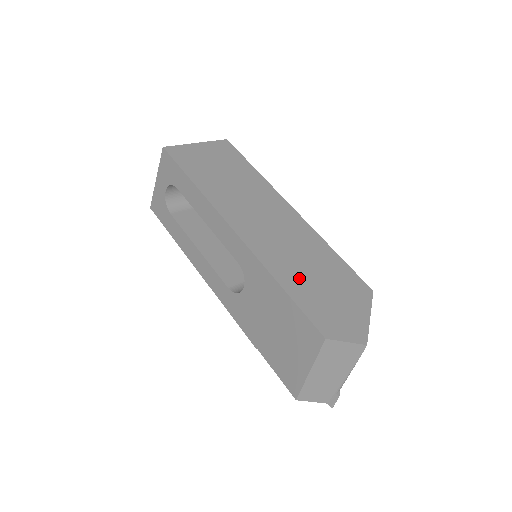
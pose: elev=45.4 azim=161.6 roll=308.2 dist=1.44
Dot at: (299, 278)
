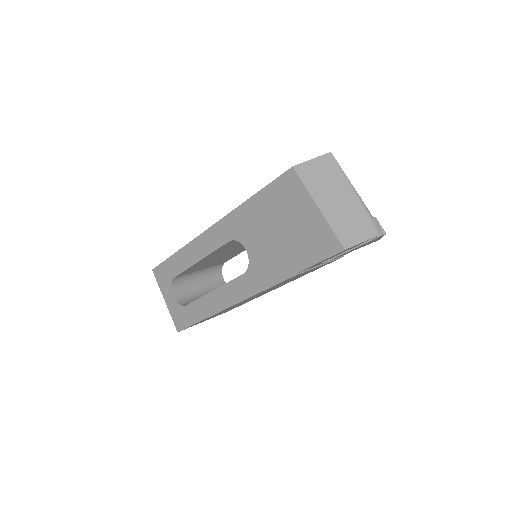
Dot at: occluded
